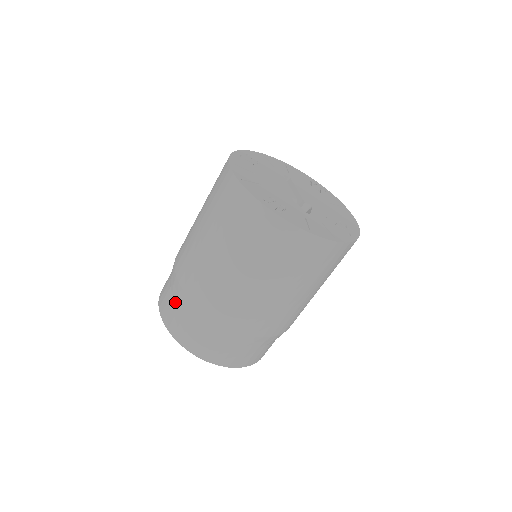
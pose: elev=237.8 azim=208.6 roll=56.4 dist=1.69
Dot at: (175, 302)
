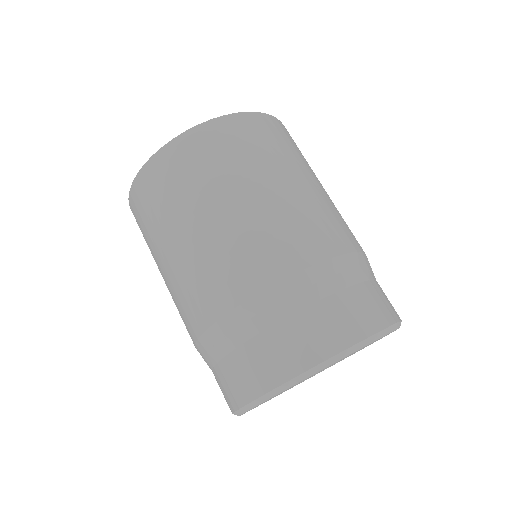
Dot at: (224, 359)
